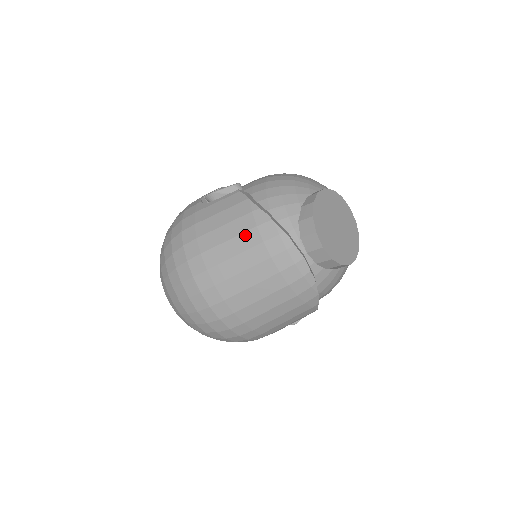
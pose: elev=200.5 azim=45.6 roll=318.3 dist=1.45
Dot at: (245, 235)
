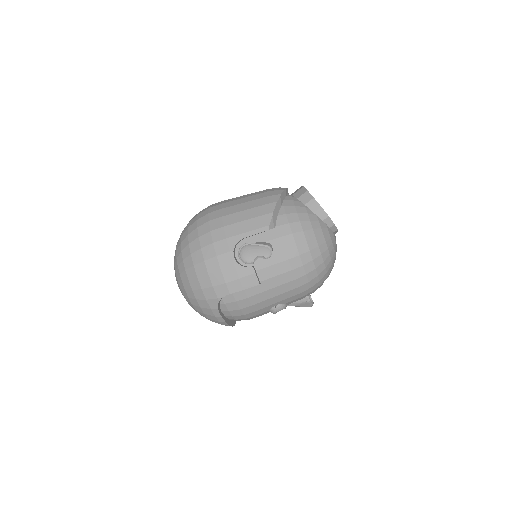
Dot at: occluded
